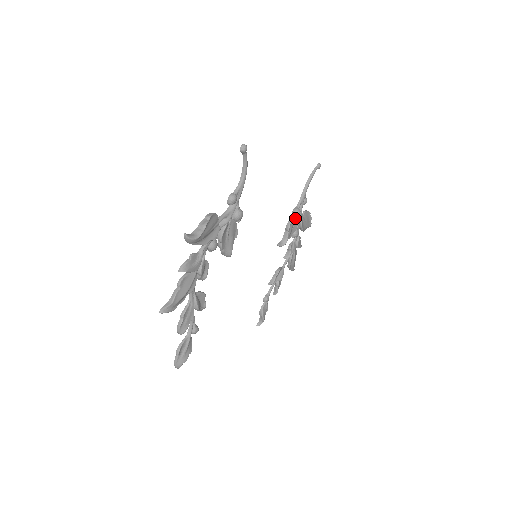
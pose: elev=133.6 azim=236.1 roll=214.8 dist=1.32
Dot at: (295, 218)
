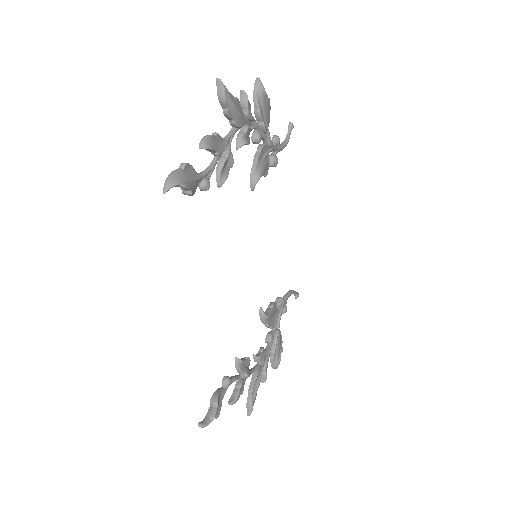
Dot at: (279, 304)
